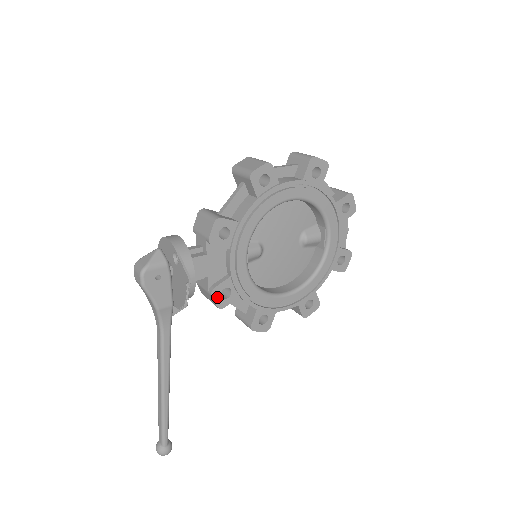
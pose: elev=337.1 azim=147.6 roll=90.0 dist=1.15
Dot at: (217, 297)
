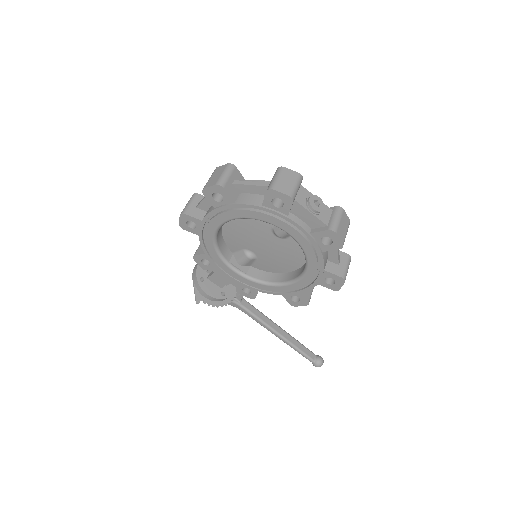
Dot at: (244, 294)
